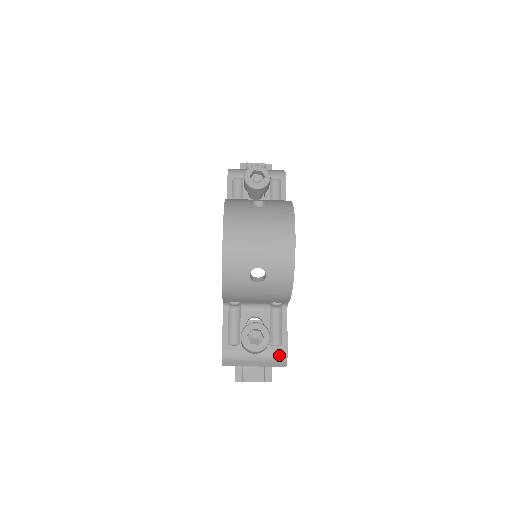
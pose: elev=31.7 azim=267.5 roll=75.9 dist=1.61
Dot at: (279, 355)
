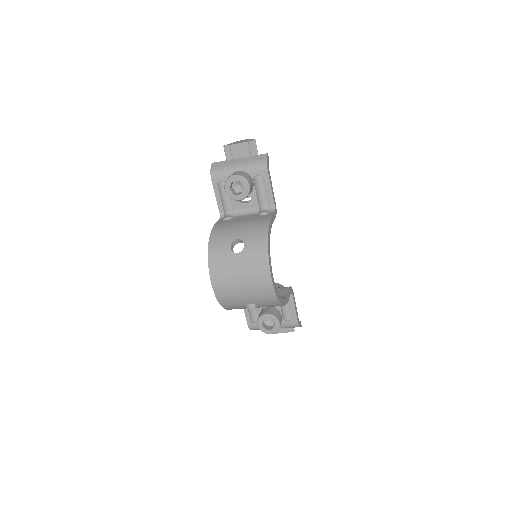
Dot at: (292, 326)
